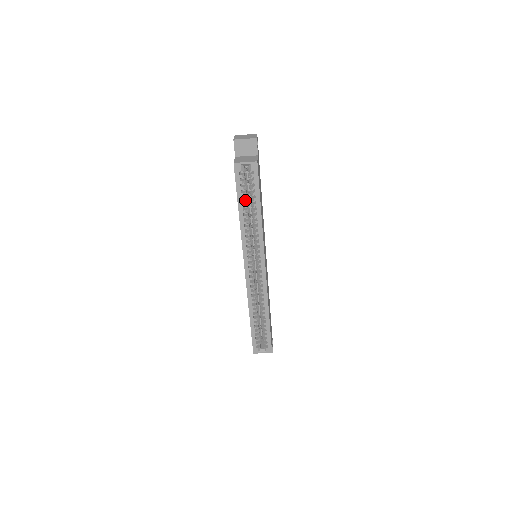
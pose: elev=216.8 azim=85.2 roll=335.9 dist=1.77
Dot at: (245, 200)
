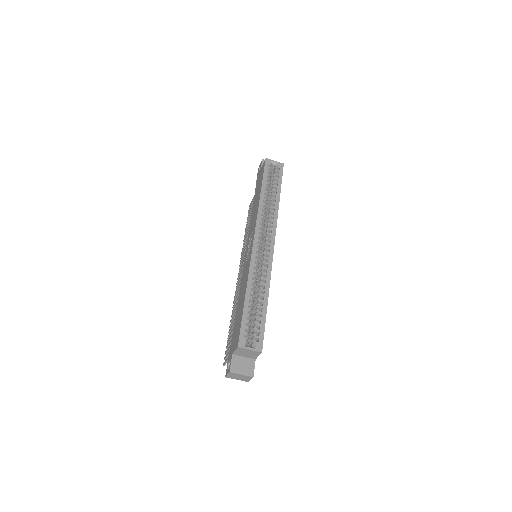
Dot at: (268, 185)
